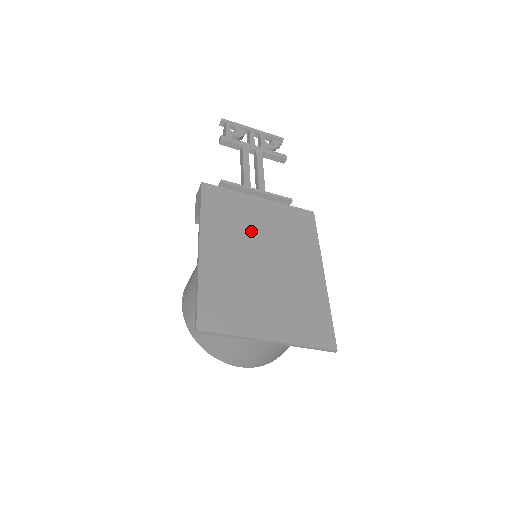
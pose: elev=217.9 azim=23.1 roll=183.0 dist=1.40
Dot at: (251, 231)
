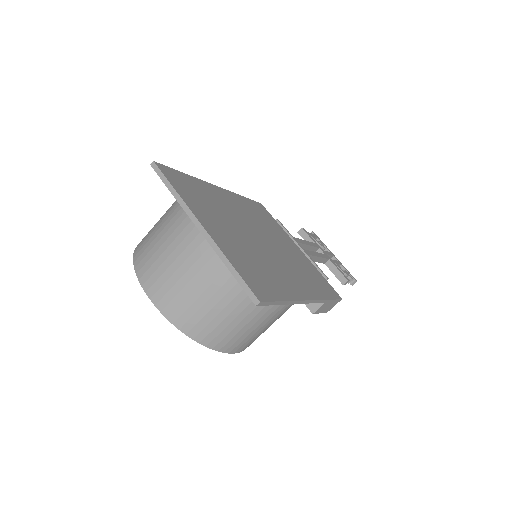
Dot at: (269, 233)
